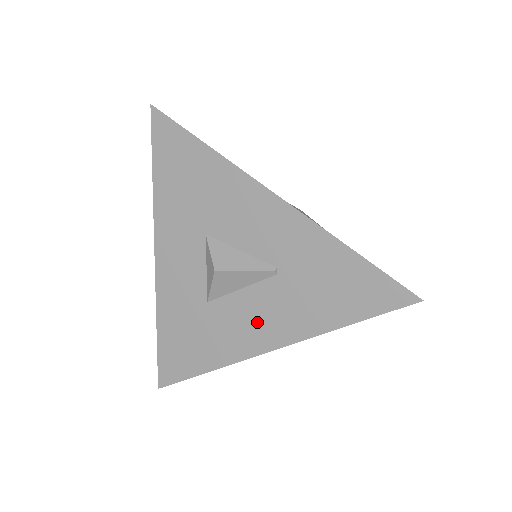
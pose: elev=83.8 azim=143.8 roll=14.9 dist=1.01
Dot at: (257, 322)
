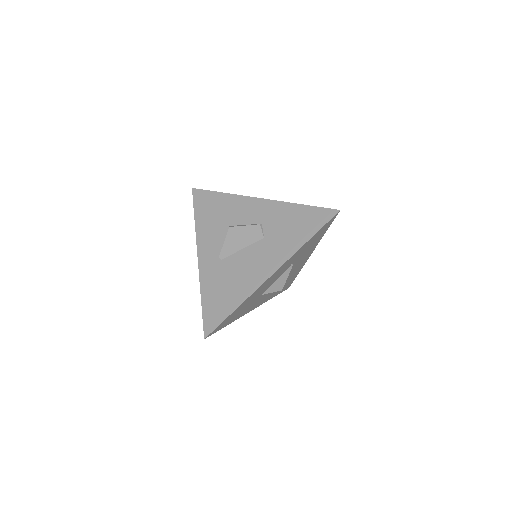
Dot at: occluded
